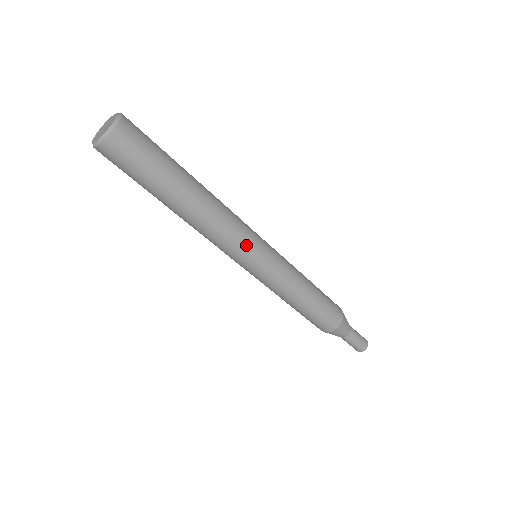
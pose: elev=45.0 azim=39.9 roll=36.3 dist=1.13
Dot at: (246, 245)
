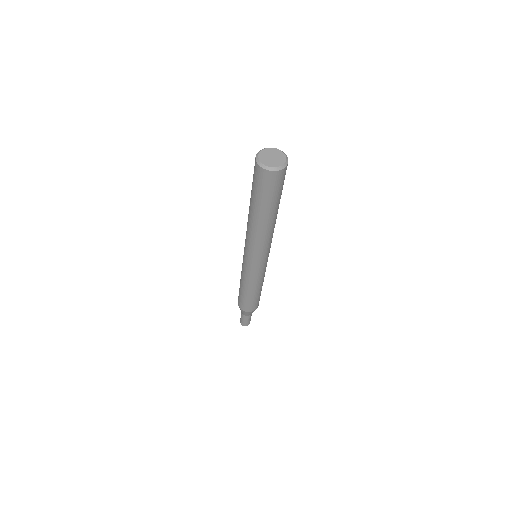
Dot at: occluded
